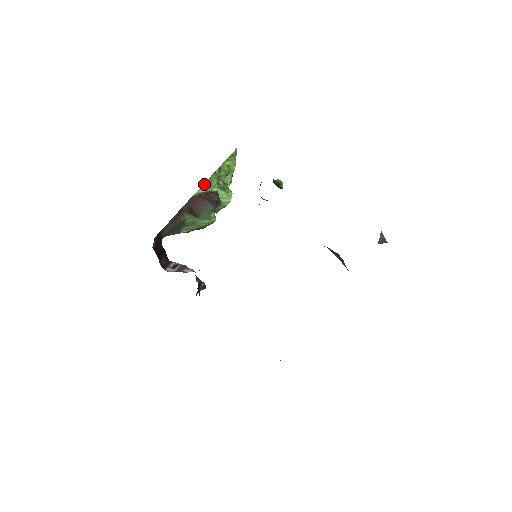
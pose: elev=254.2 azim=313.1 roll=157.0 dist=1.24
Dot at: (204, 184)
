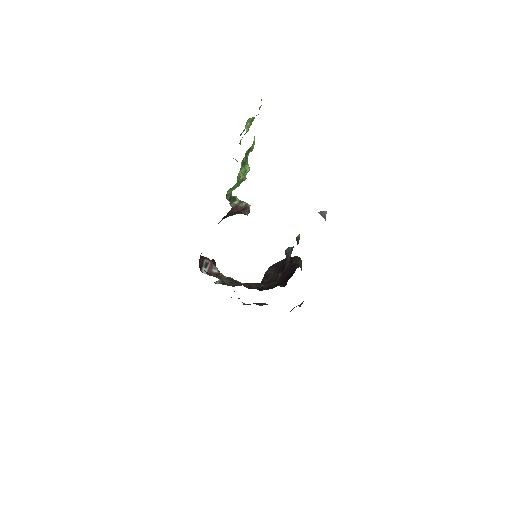
Dot at: (238, 181)
